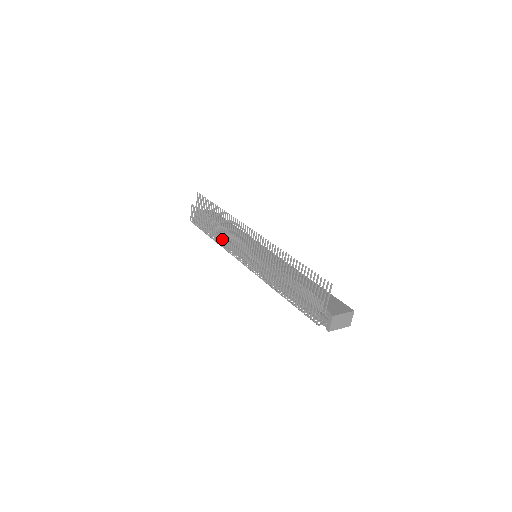
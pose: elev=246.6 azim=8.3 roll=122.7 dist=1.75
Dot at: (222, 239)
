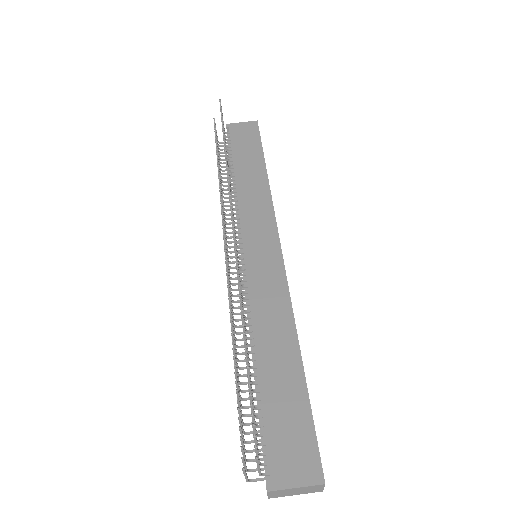
Dot at: occluded
